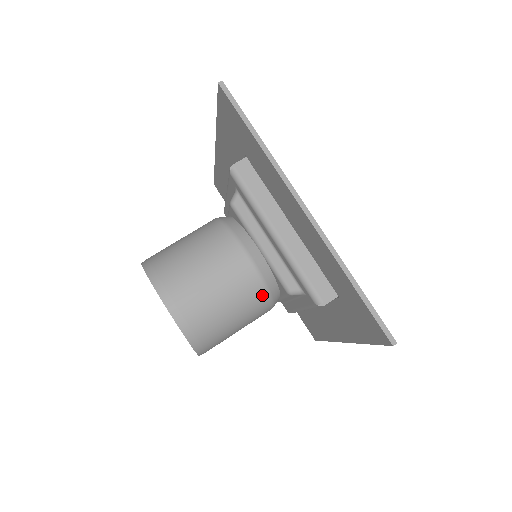
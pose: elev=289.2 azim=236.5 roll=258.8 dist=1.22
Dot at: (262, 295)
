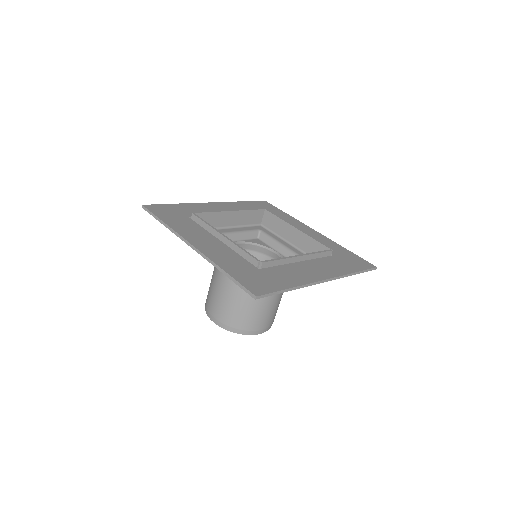
Dot at: occluded
